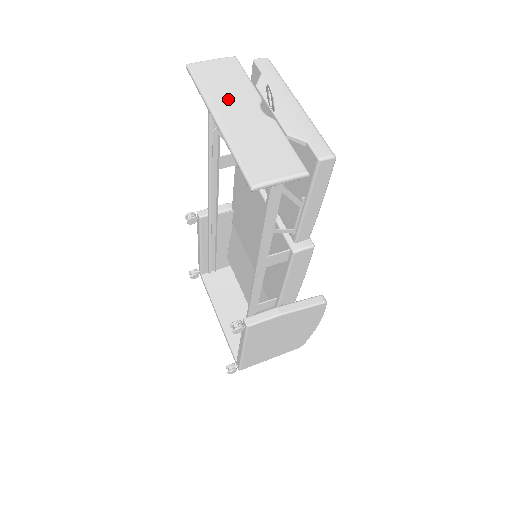
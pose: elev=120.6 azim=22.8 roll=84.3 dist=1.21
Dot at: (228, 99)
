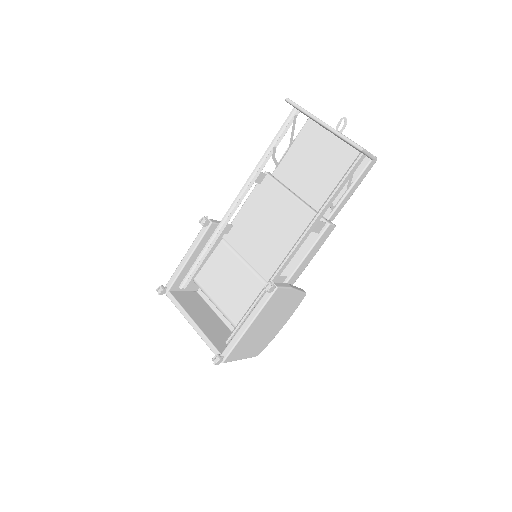
Dot at: occluded
